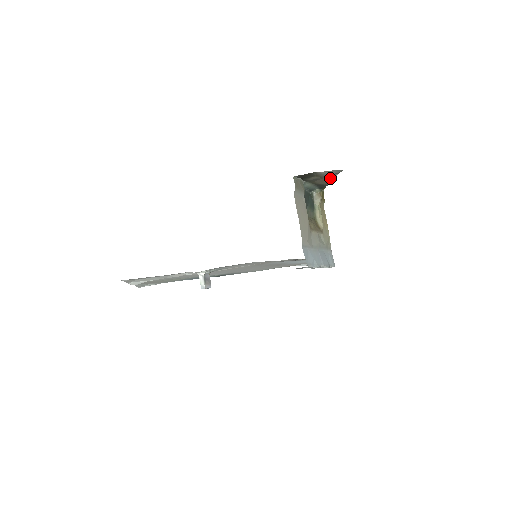
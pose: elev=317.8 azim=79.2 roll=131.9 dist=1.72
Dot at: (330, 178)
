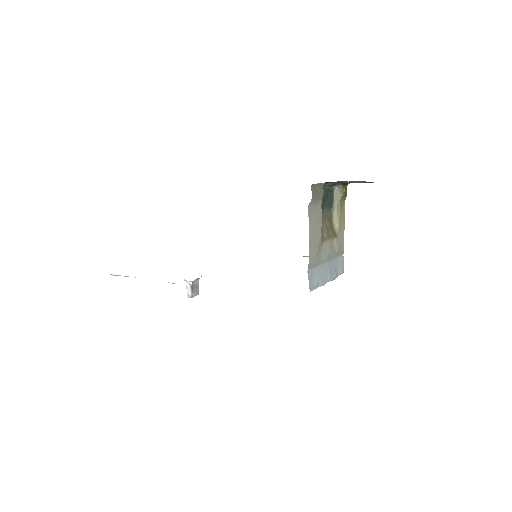
Dot at: occluded
